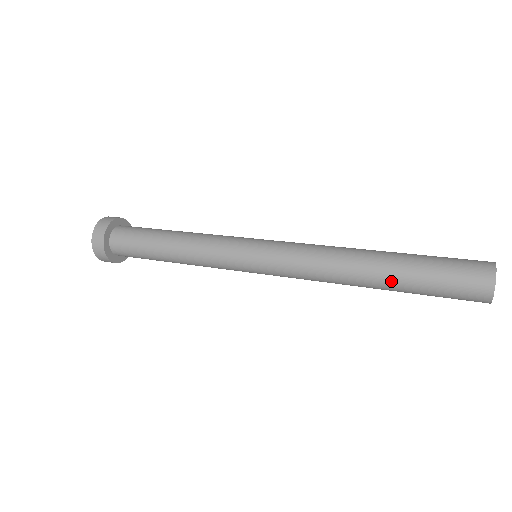
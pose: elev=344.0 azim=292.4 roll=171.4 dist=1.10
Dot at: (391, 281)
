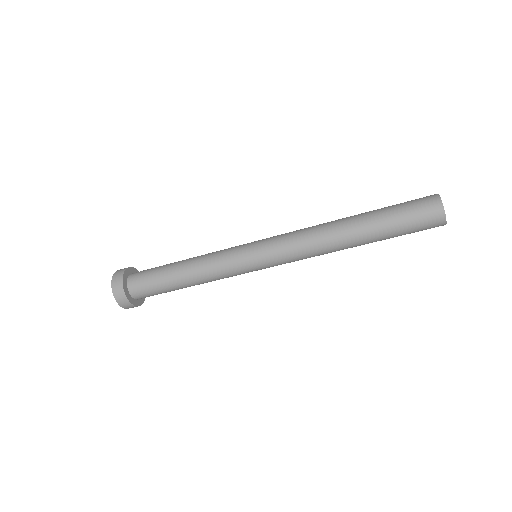
Dot at: (368, 233)
